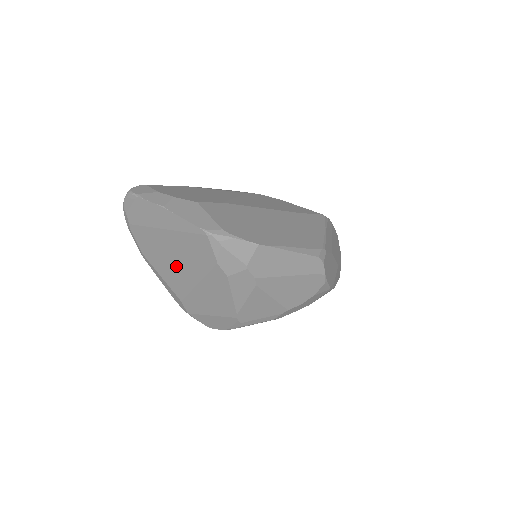
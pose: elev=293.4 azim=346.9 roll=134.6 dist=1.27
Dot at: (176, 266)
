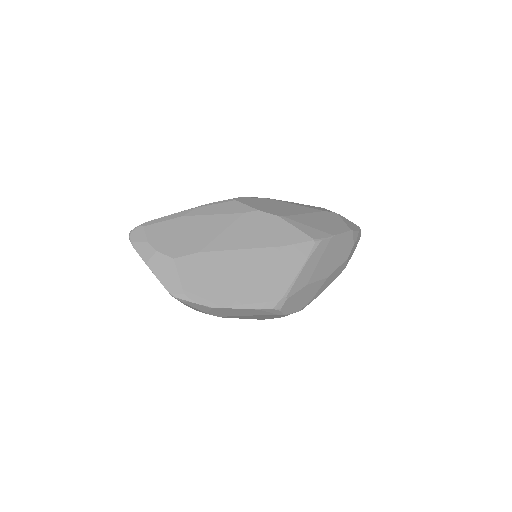
Dot at: occluded
